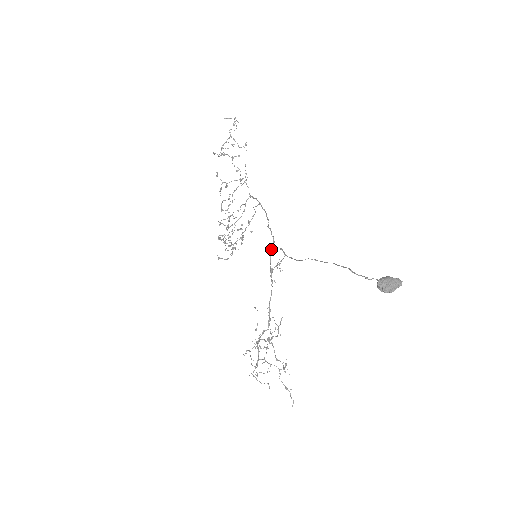
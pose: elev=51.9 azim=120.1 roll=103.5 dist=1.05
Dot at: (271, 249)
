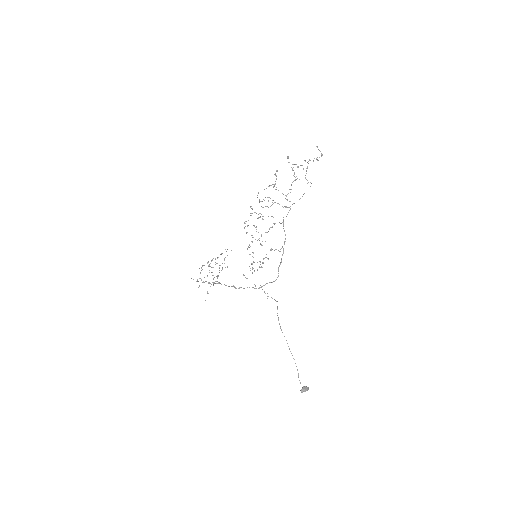
Dot at: occluded
